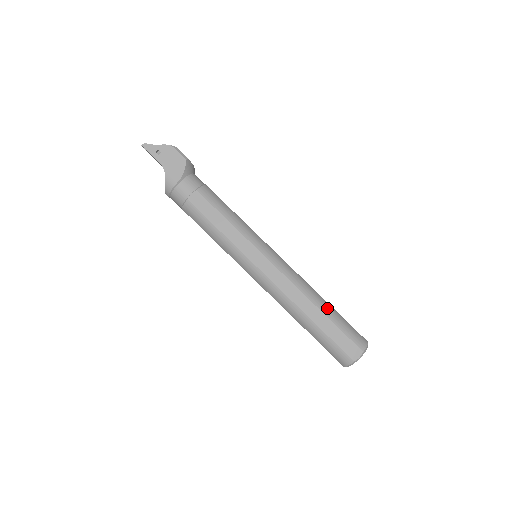
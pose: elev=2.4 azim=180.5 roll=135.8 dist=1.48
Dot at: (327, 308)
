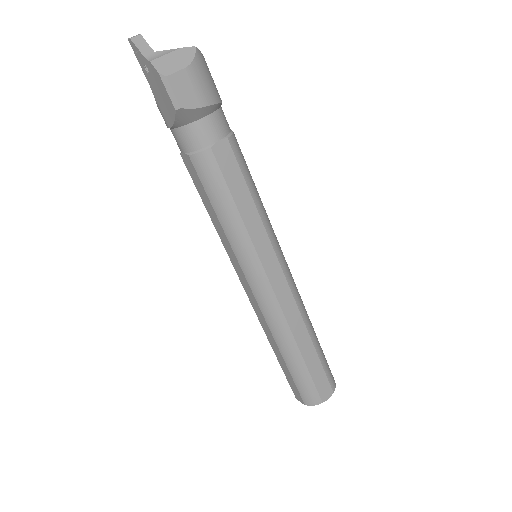
Dot at: (292, 359)
